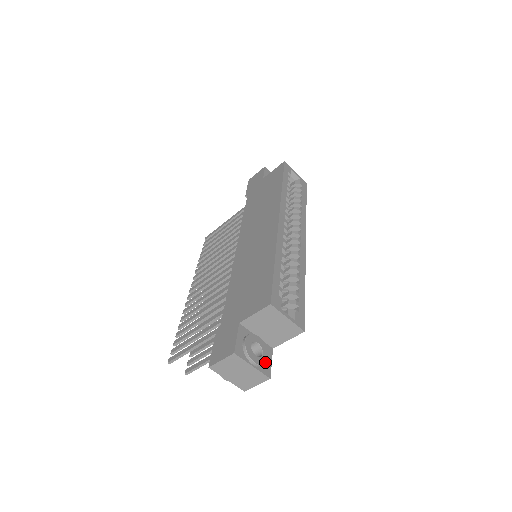
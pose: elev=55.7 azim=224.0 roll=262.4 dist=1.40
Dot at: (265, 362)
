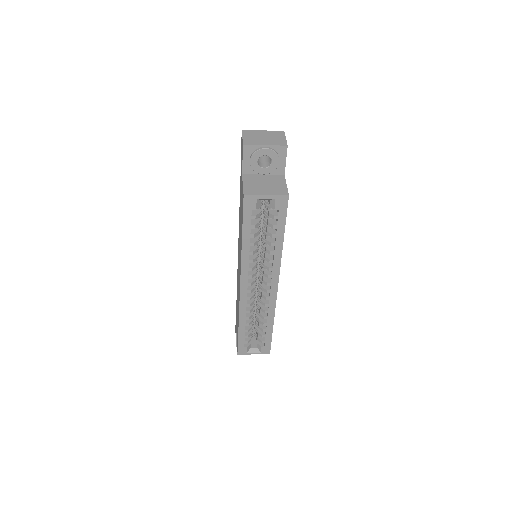
Dot at: occluded
